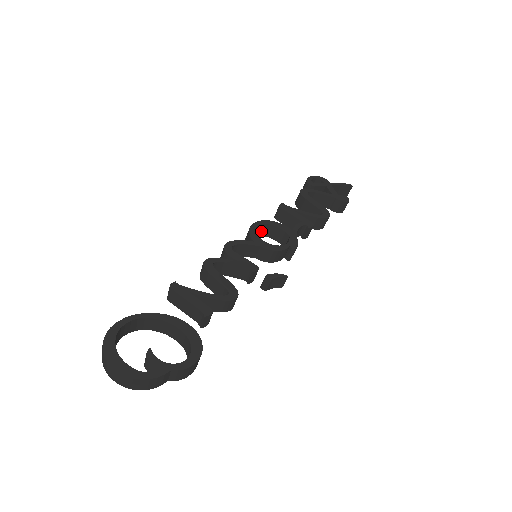
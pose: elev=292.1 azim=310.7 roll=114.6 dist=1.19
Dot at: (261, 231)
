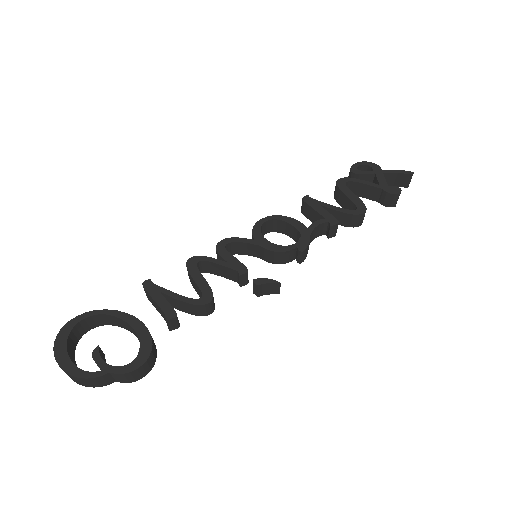
Dot at: (275, 227)
